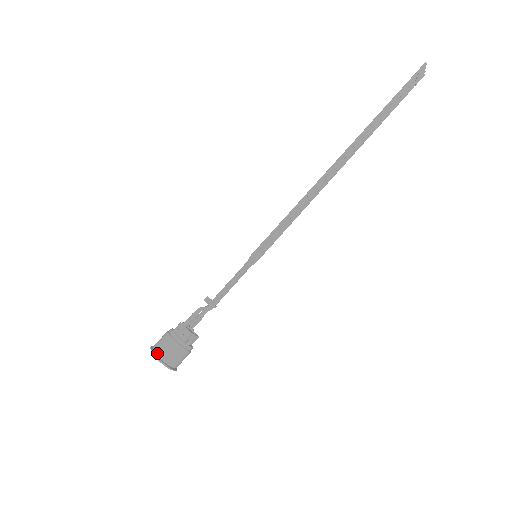
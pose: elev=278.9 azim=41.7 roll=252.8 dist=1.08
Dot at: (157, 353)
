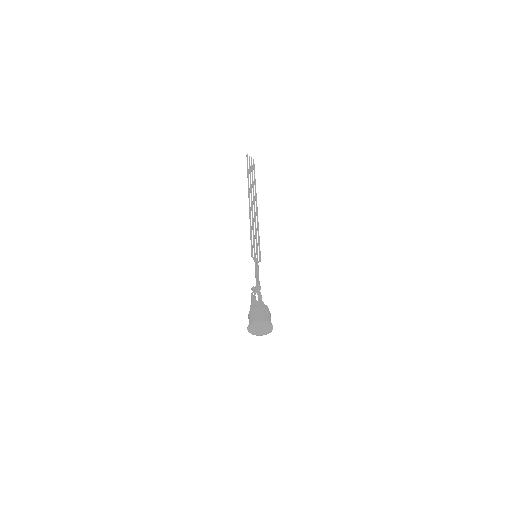
Dot at: (250, 324)
